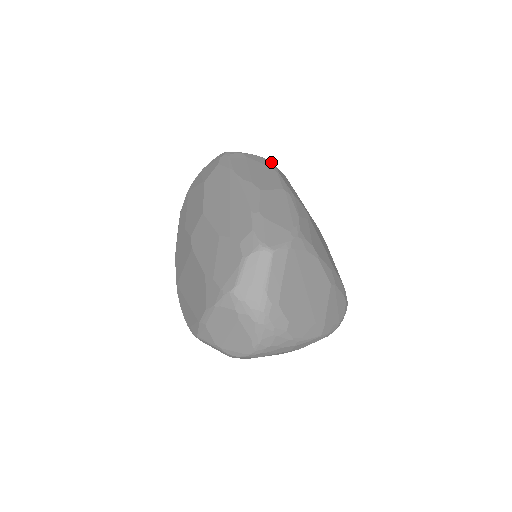
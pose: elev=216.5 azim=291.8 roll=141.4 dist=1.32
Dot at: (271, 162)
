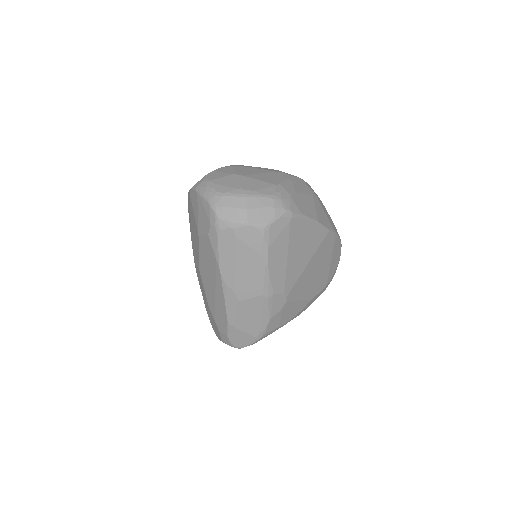
Dot at: (268, 230)
